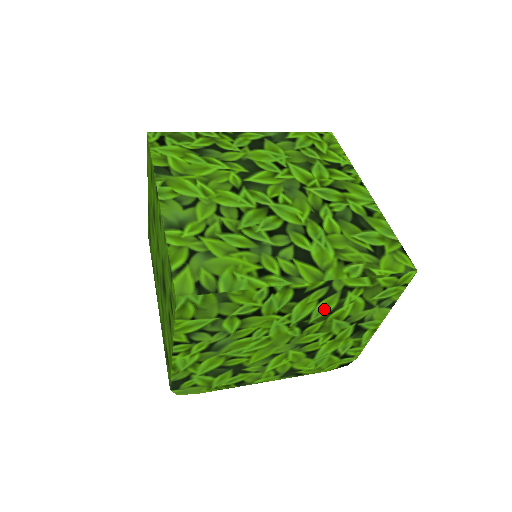
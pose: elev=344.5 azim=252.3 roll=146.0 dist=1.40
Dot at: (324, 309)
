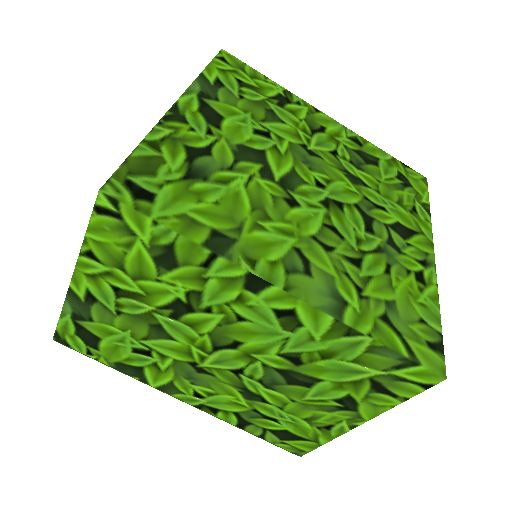
Dot at: occluded
